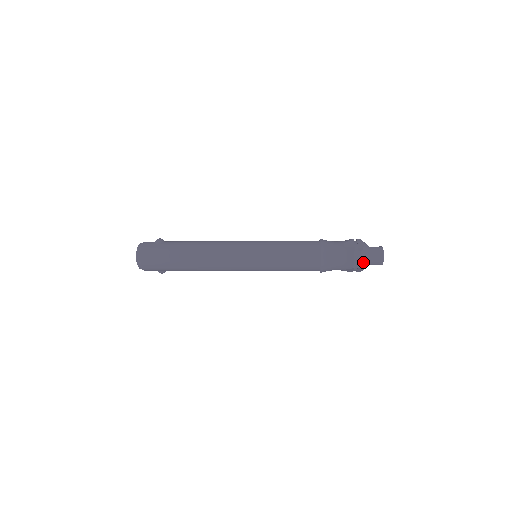
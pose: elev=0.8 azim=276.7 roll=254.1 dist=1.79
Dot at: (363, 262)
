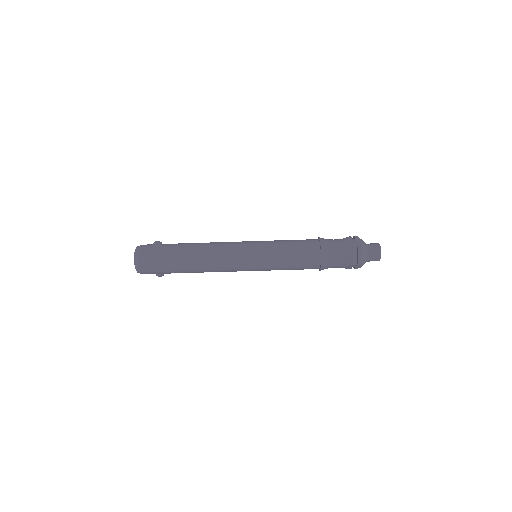
Dot at: (362, 258)
